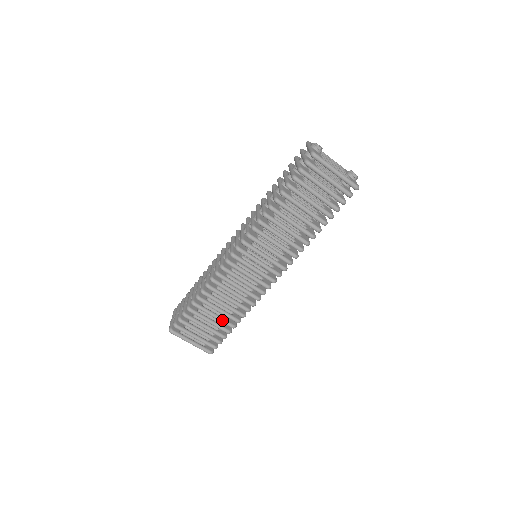
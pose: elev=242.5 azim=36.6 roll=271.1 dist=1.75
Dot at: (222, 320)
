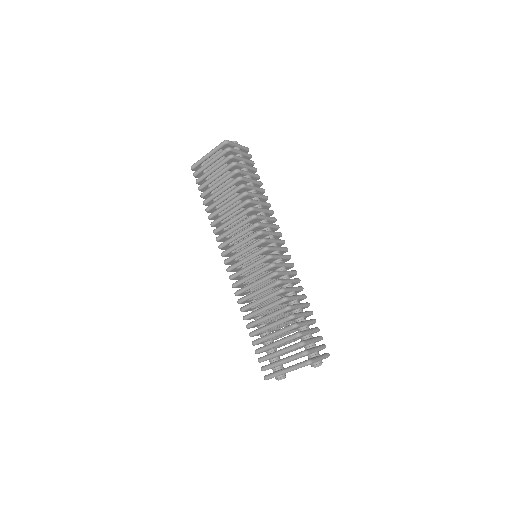
Dot at: (277, 322)
